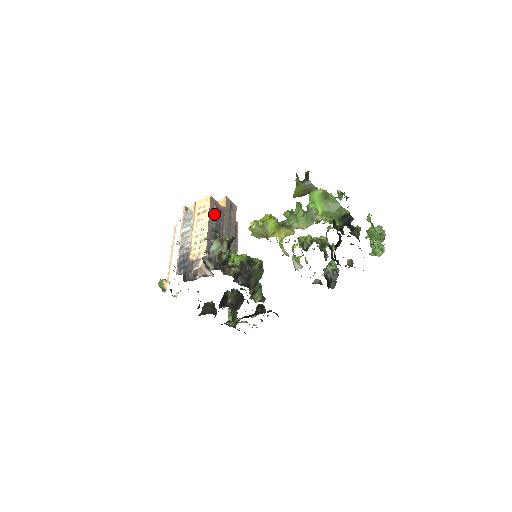
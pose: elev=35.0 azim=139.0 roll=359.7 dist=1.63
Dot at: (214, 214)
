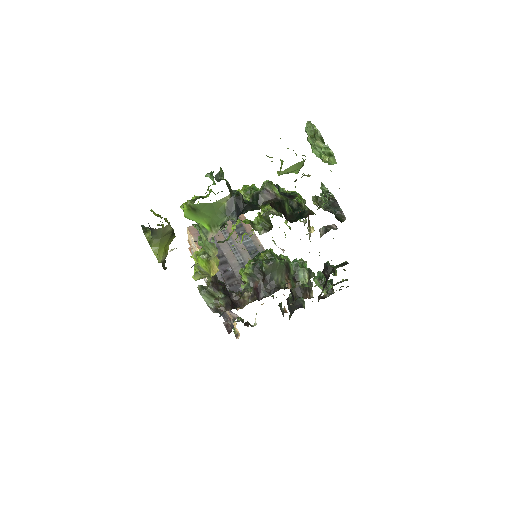
Dot at: occluded
